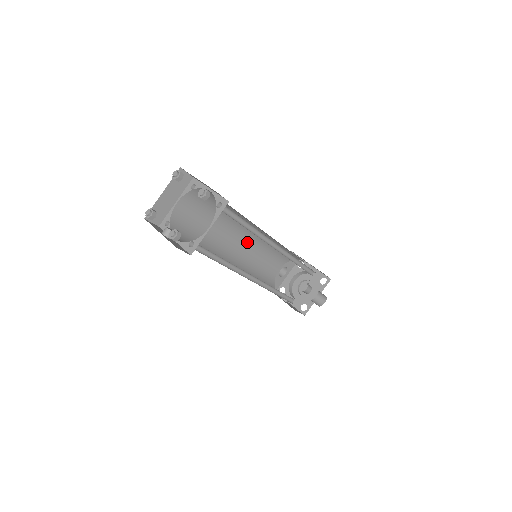
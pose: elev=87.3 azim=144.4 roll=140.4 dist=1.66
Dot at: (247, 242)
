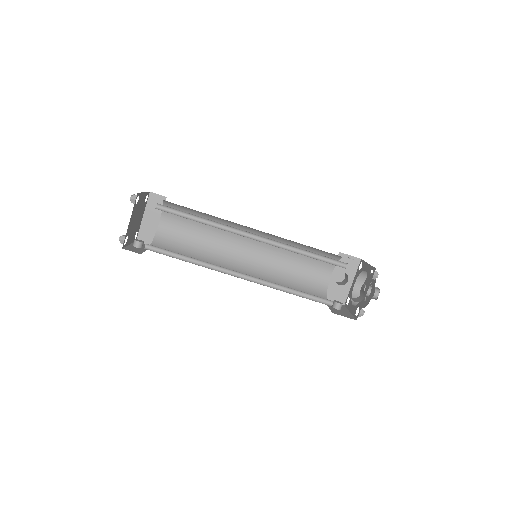
Dot at: (261, 248)
